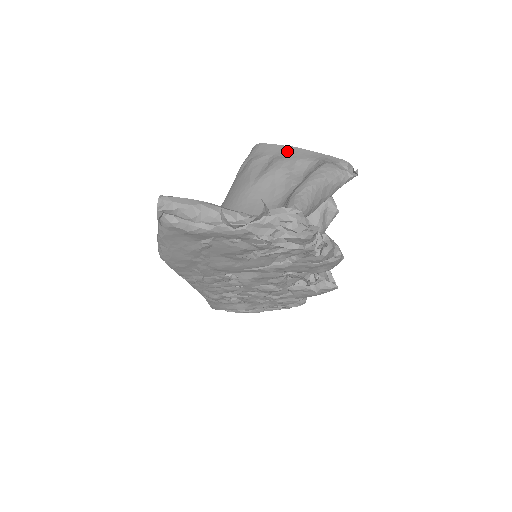
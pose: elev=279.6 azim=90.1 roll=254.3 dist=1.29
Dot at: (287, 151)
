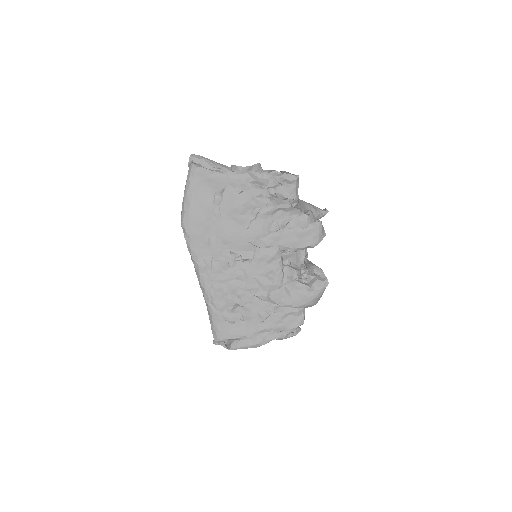
Dot at: occluded
